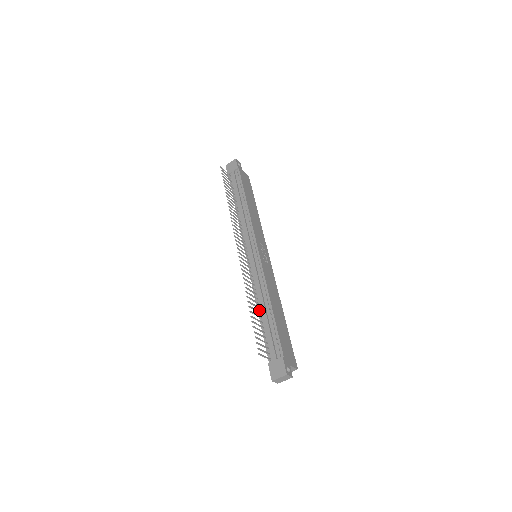
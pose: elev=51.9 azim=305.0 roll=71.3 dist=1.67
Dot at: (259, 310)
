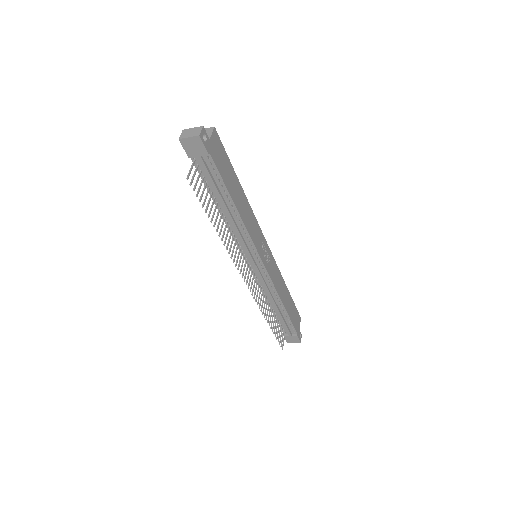
Dot at: (271, 307)
